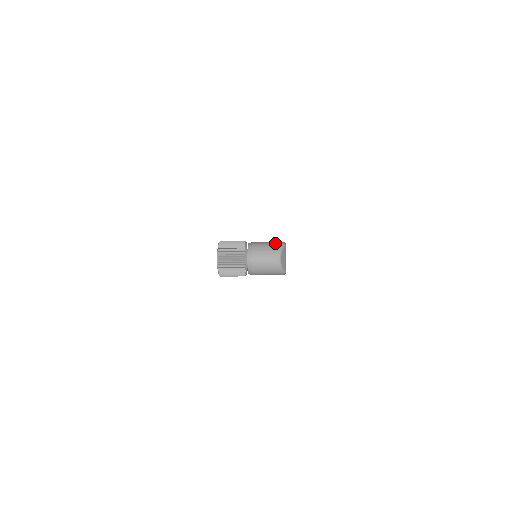
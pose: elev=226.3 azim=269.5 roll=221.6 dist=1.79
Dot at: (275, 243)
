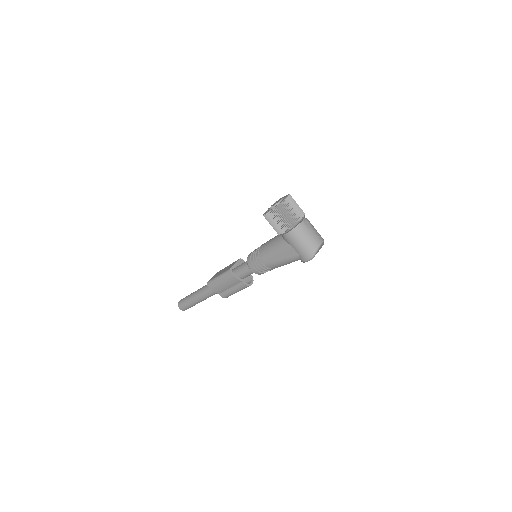
Dot at: occluded
